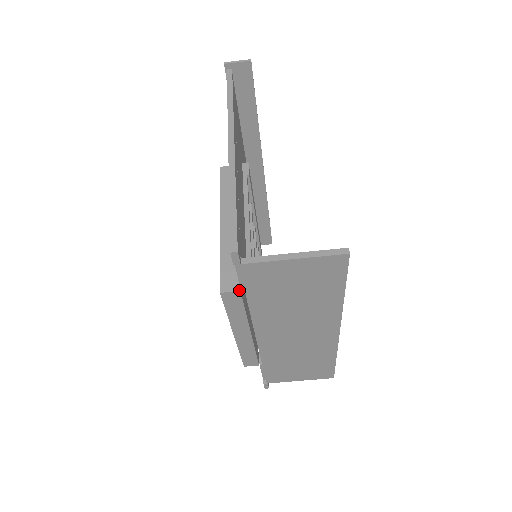
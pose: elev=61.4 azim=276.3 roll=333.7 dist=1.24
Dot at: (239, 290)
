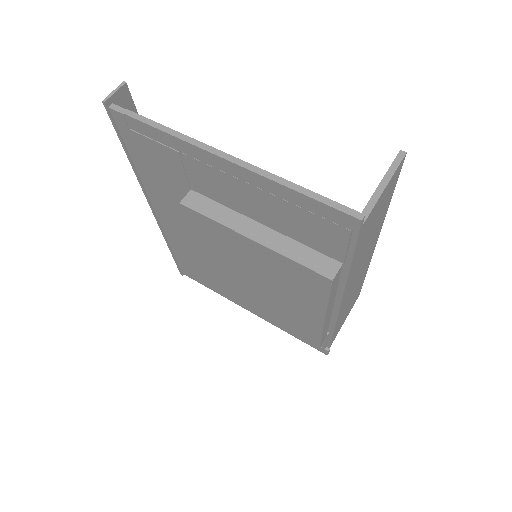
Dot at: (341, 264)
